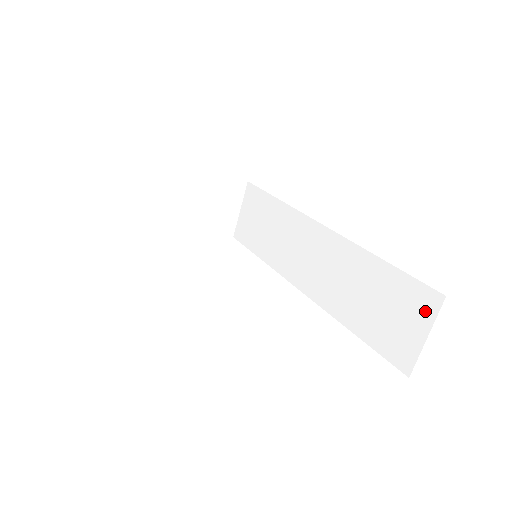
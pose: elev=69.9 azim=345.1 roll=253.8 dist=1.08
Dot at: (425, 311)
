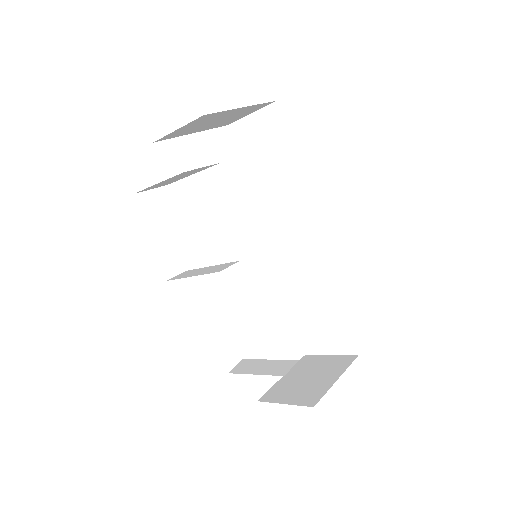
Dot at: (341, 347)
